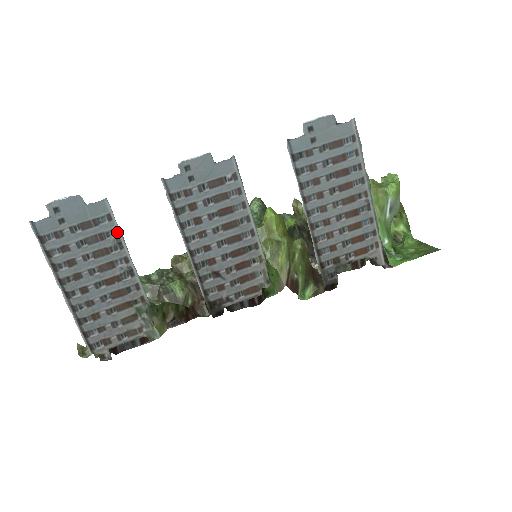
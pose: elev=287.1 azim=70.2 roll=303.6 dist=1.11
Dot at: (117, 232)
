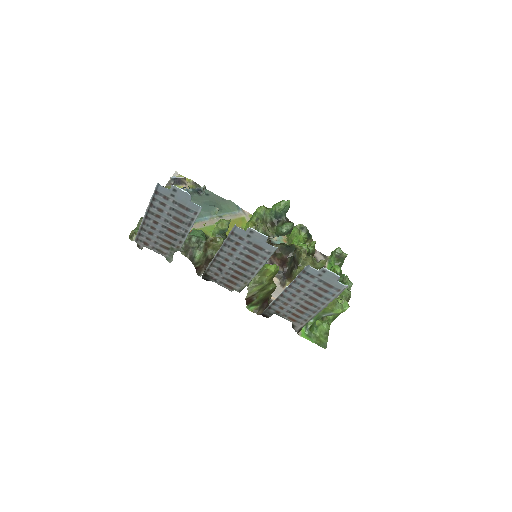
Dot at: (193, 220)
